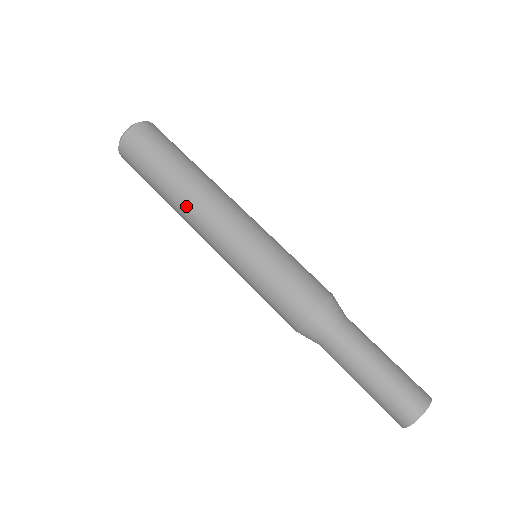
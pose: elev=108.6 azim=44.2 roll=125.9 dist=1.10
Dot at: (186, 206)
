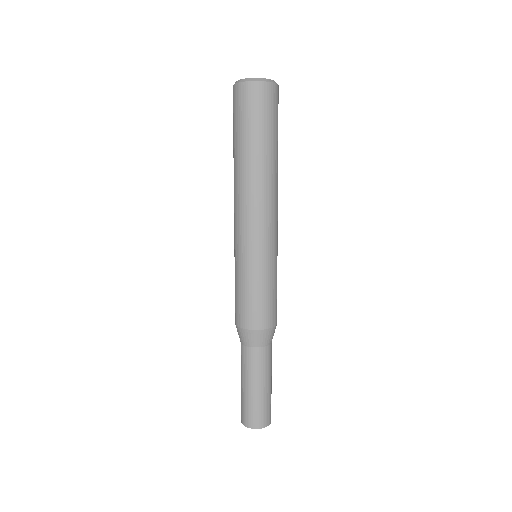
Dot at: (261, 184)
